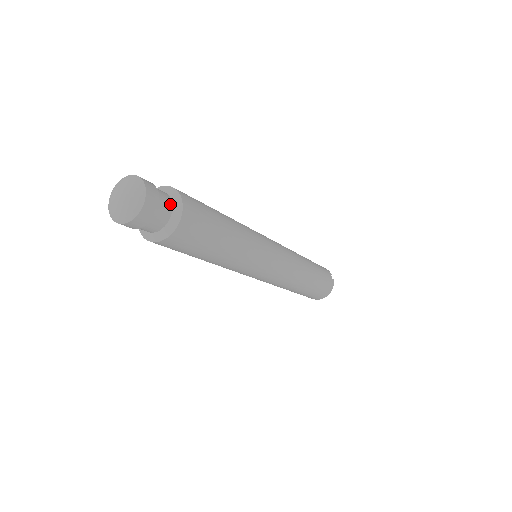
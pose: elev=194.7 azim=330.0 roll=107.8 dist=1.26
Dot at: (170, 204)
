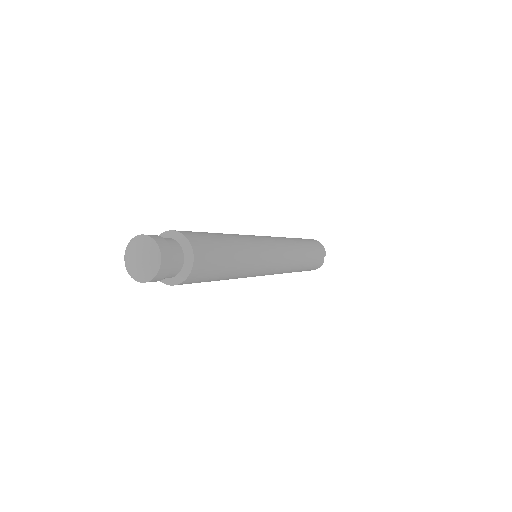
Dot at: (181, 266)
